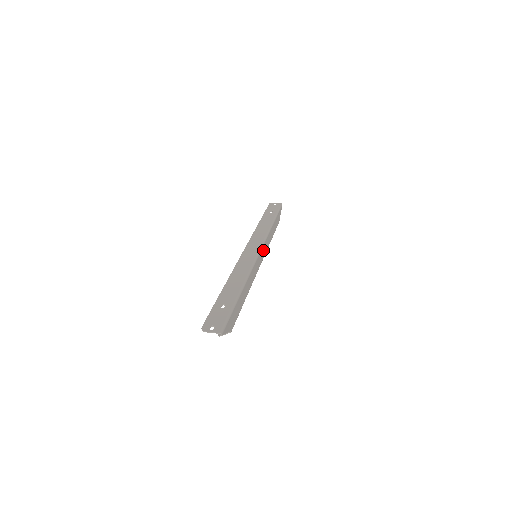
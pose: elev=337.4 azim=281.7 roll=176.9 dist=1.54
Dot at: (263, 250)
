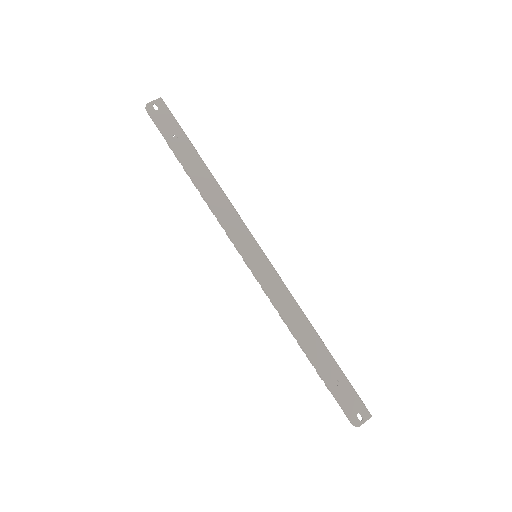
Dot at: occluded
